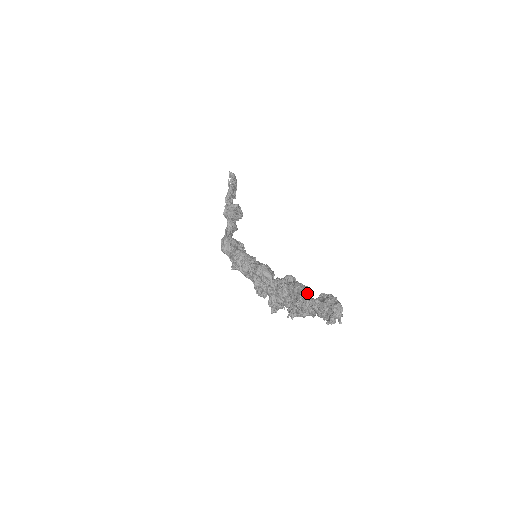
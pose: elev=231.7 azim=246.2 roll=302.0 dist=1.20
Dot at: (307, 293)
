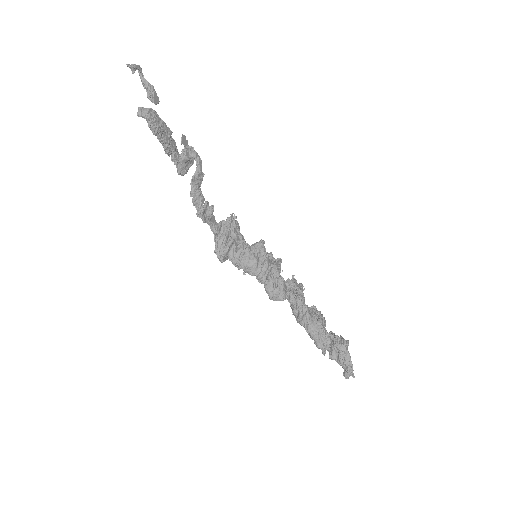
Dot at: (322, 341)
